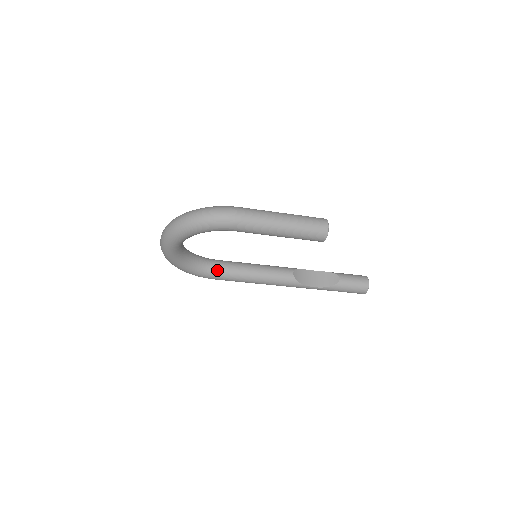
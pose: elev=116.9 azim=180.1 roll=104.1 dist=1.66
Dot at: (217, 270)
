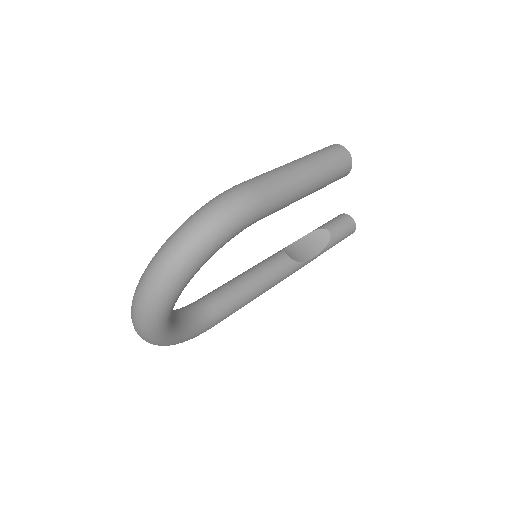
Dot at: (212, 312)
